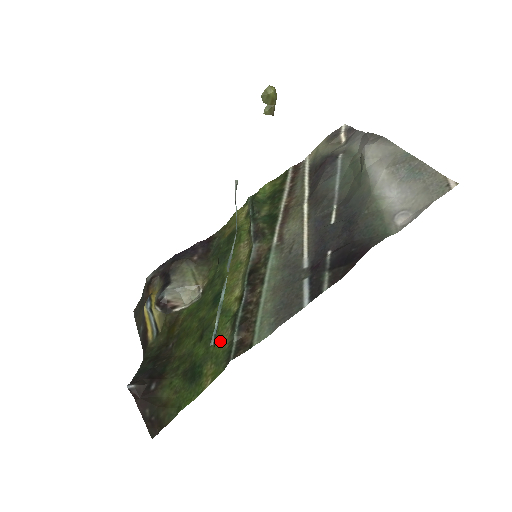
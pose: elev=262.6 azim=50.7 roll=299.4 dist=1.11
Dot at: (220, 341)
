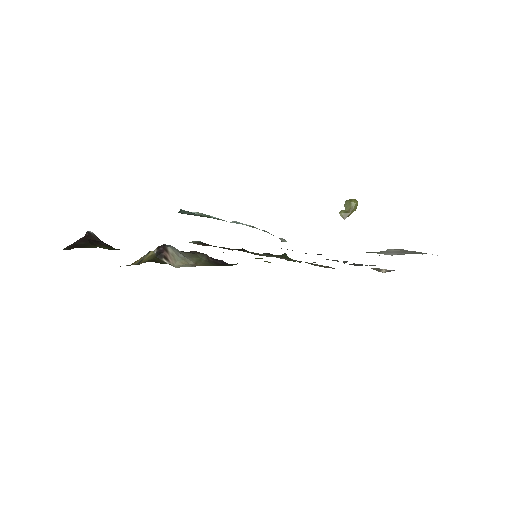
Dot at: occluded
